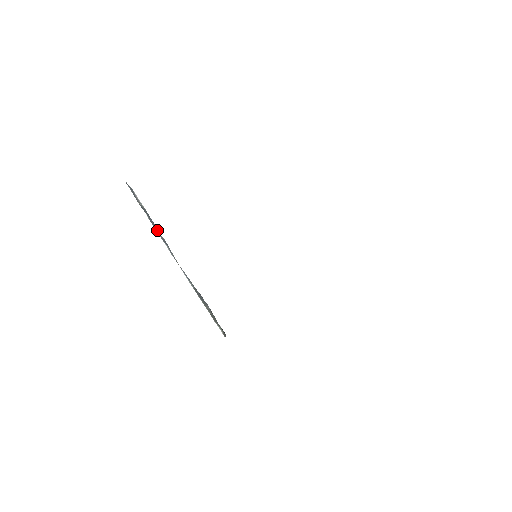
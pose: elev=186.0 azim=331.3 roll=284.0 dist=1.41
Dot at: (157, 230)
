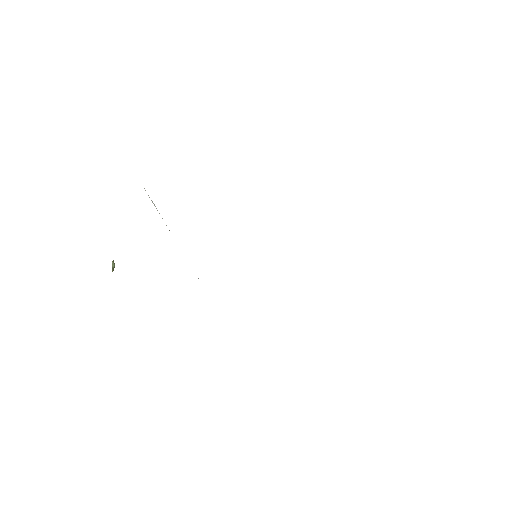
Dot at: occluded
